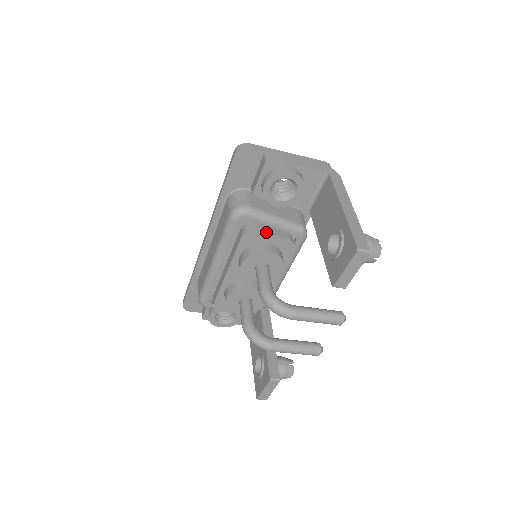
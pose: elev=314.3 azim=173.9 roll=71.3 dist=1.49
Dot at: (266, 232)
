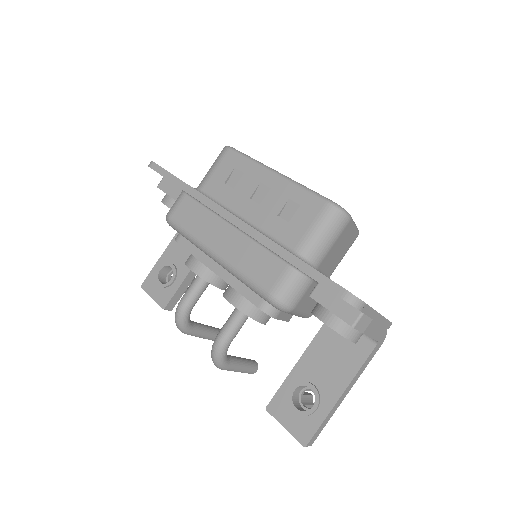
Dot at: (279, 319)
